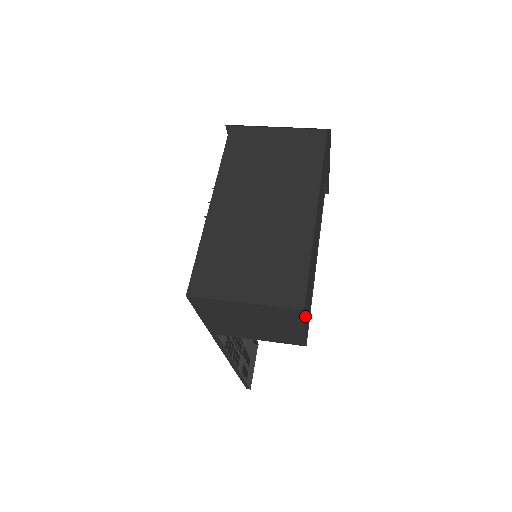
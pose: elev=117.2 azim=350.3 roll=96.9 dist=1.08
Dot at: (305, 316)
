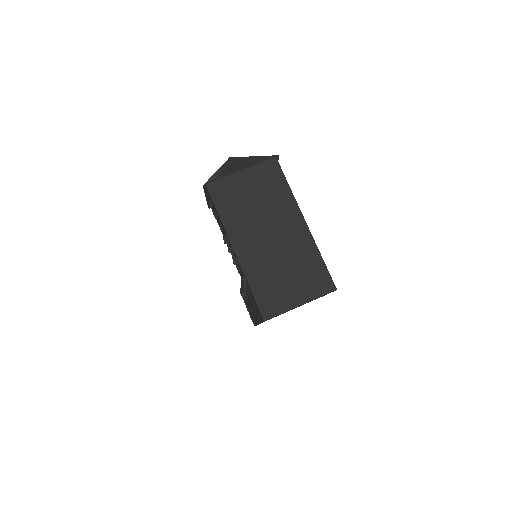
Dot at: occluded
